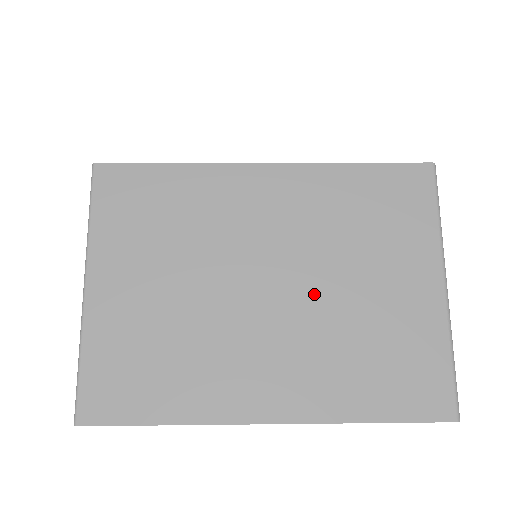
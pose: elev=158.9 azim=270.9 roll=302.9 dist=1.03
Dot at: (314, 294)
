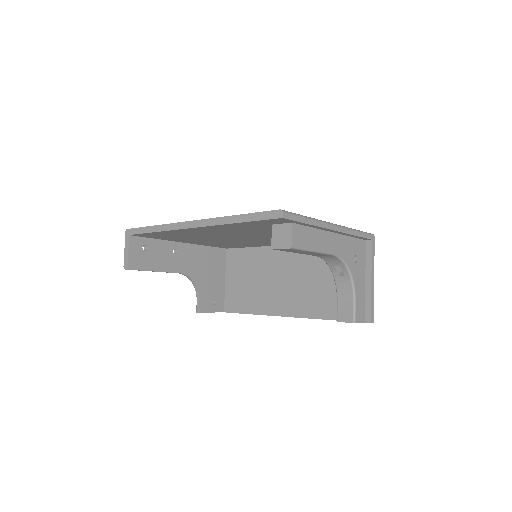
Dot at: occluded
